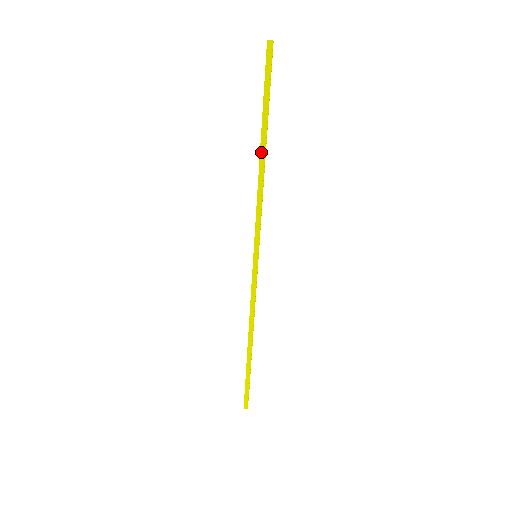
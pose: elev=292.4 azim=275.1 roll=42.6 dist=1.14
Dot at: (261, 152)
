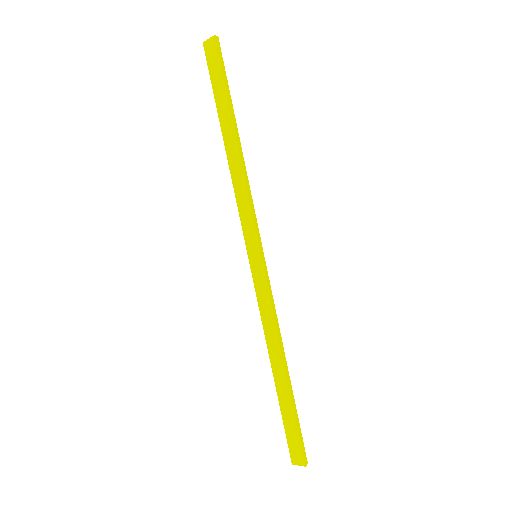
Dot at: (237, 137)
